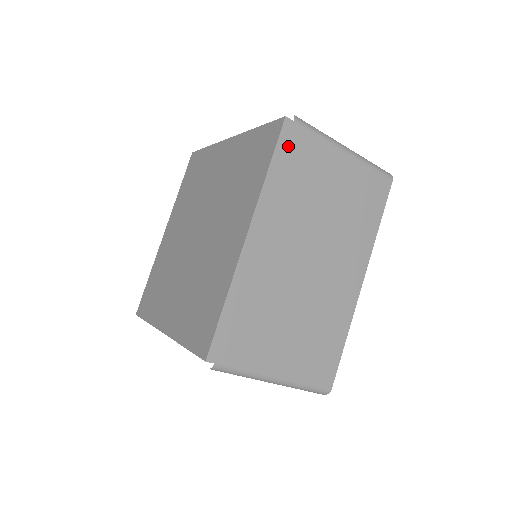
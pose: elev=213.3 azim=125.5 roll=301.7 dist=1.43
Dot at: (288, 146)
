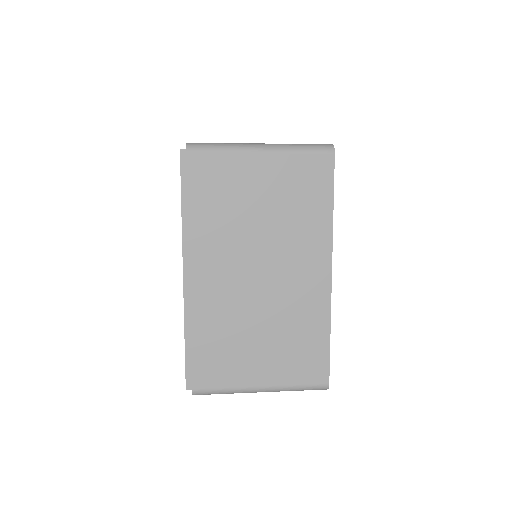
Dot at: (190, 179)
